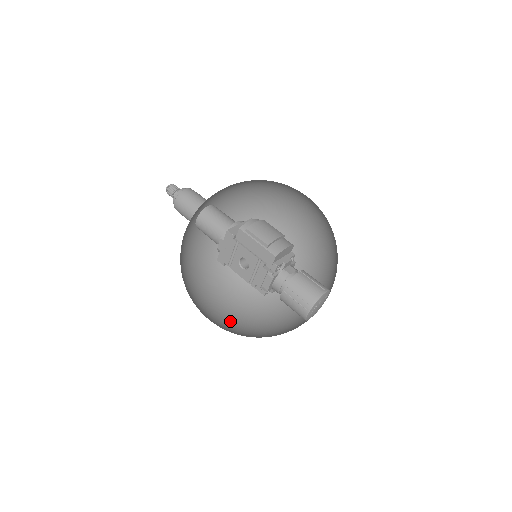
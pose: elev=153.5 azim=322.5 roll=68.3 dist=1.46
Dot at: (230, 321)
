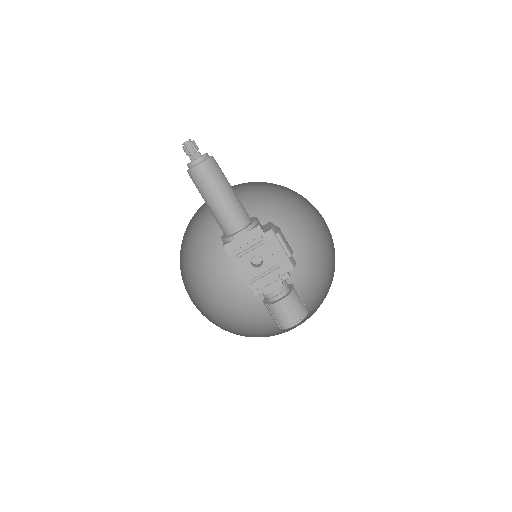
Dot at: occluded
